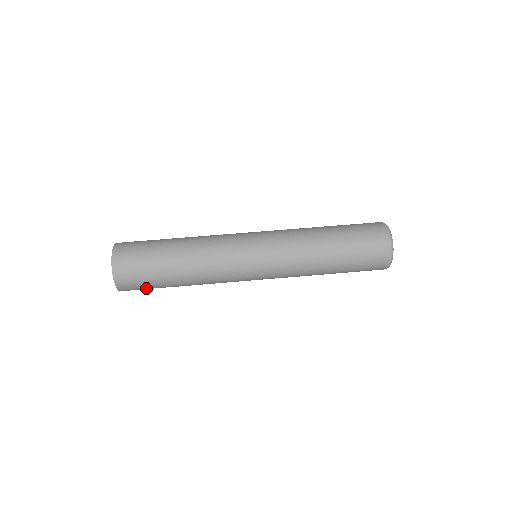
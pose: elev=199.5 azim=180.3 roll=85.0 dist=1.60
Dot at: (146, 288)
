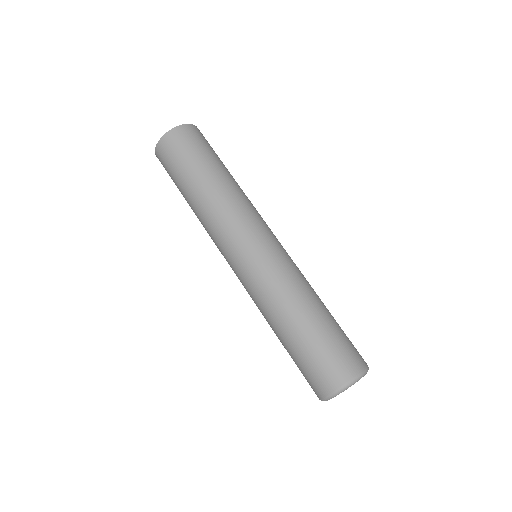
Dot at: (175, 161)
